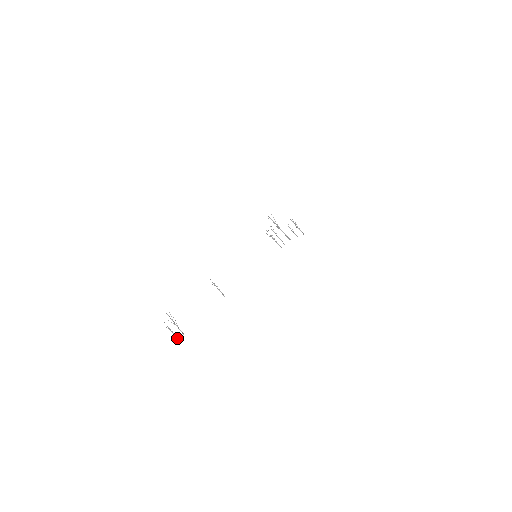
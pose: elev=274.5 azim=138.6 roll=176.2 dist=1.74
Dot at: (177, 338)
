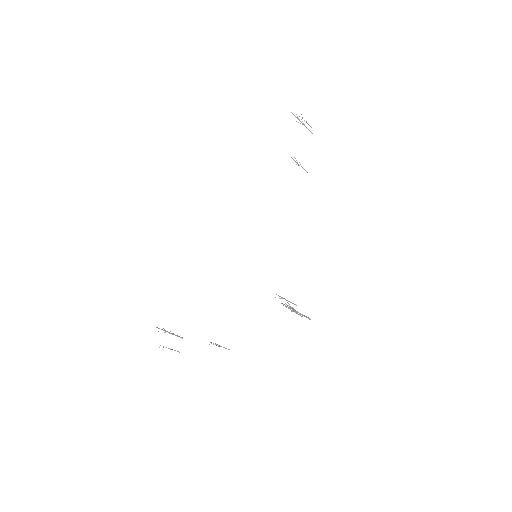
Dot at: occluded
